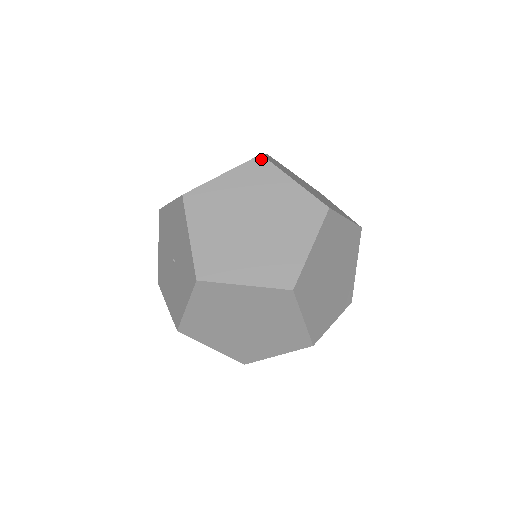
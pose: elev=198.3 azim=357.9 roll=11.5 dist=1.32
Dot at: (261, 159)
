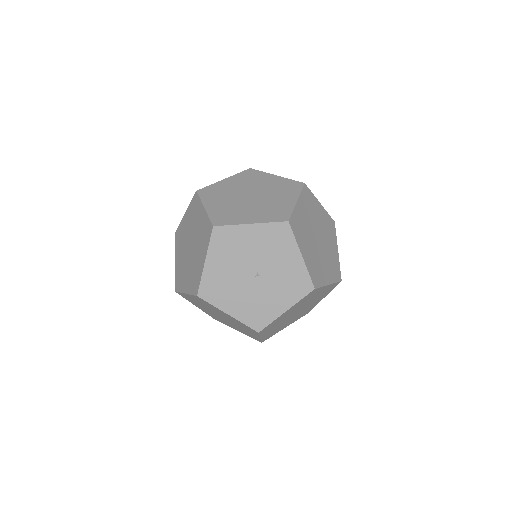
Dot at: (306, 187)
